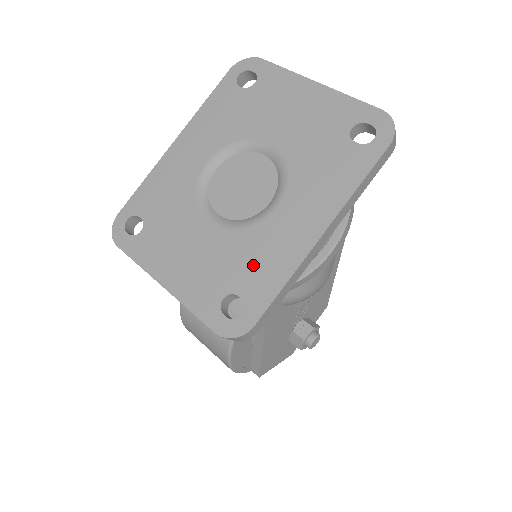
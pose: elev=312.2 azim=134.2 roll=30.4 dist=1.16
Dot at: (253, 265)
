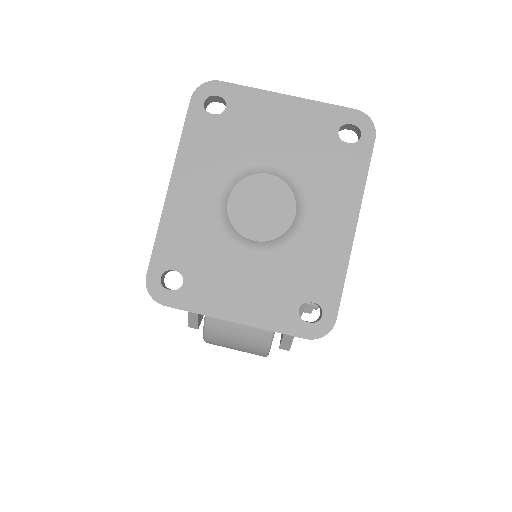
Dot at: (311, 272)
